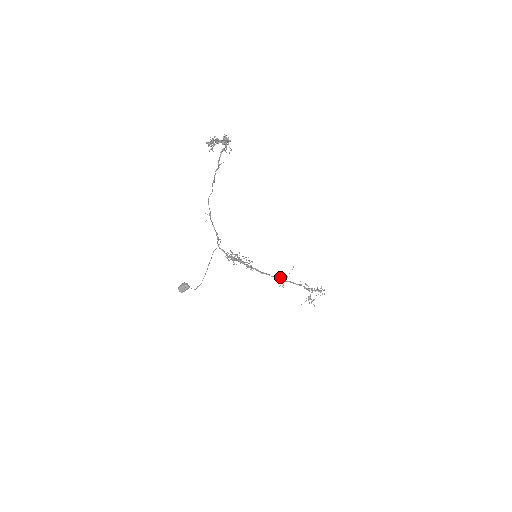
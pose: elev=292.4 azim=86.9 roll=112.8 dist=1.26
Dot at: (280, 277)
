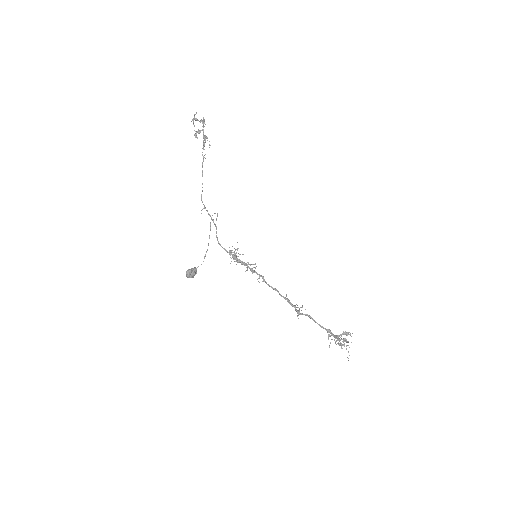
Dot at: (292, 305)
